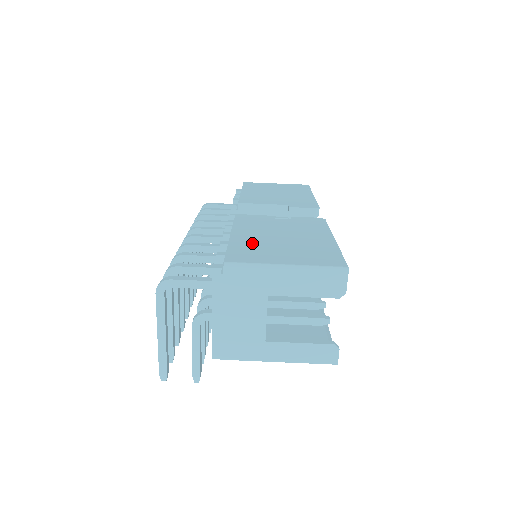
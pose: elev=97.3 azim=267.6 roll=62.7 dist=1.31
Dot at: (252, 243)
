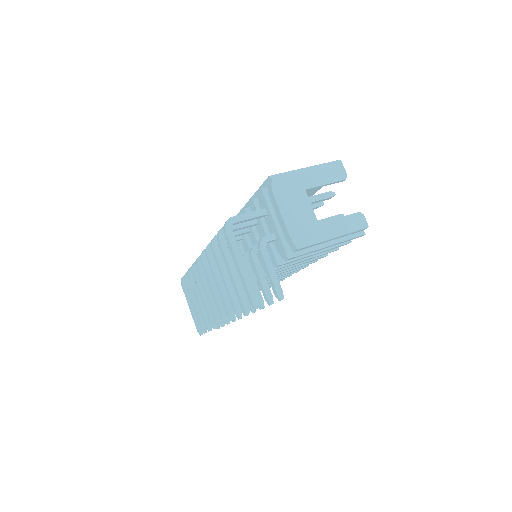
Dot at: occluded
